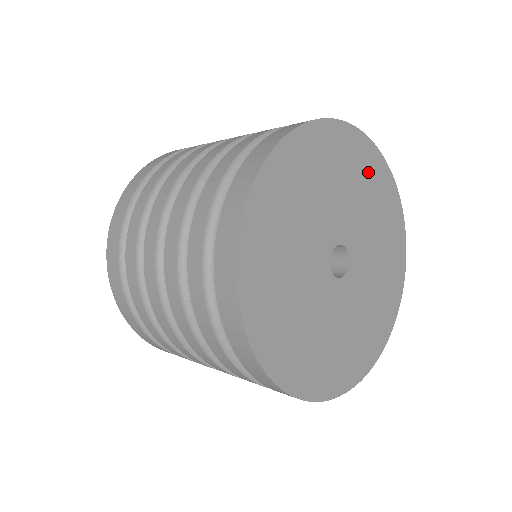
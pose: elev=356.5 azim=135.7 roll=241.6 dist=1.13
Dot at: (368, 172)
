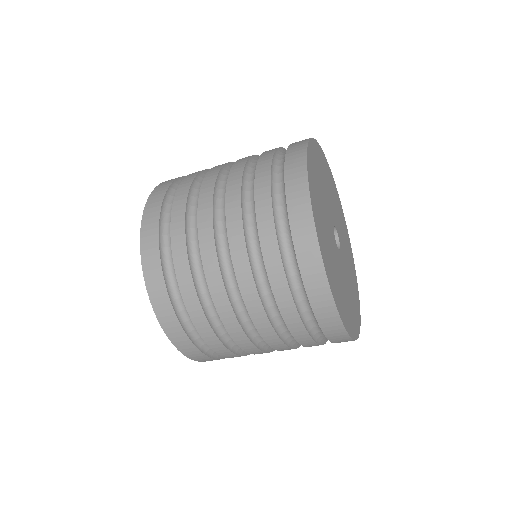
Dot at: (331, 182)
